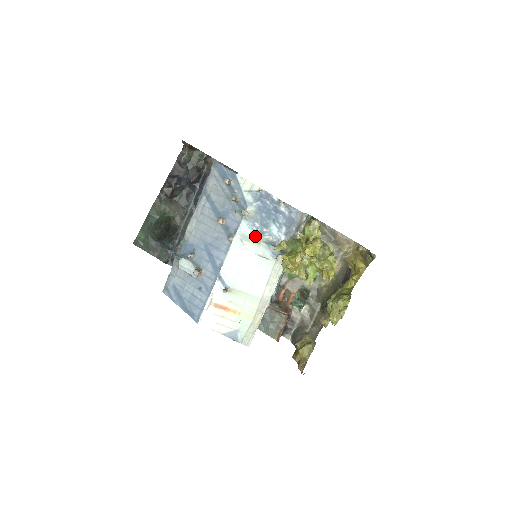
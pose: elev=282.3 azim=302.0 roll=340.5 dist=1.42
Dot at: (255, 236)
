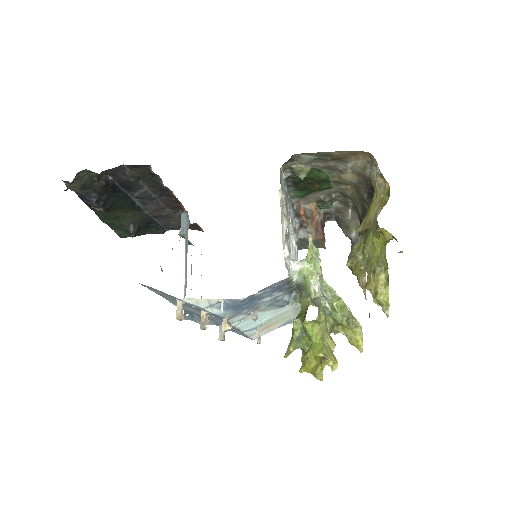
Dot at: (252, 318)
